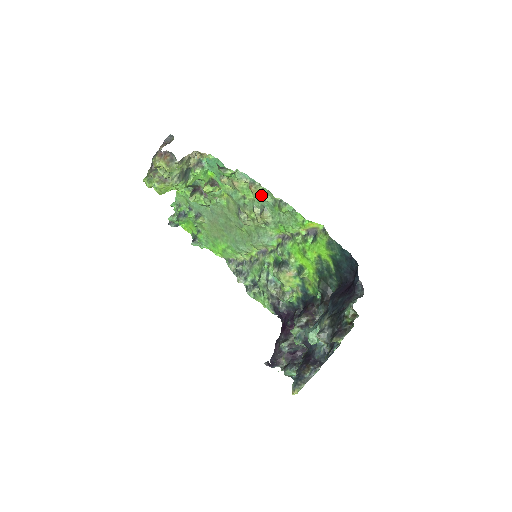
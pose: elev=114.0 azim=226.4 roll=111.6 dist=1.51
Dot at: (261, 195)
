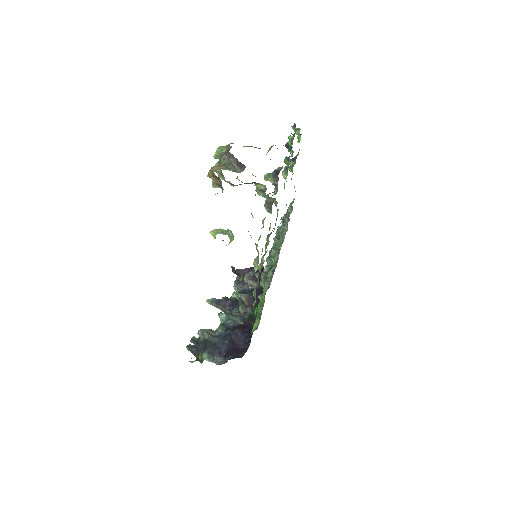
Dot at: occluded
